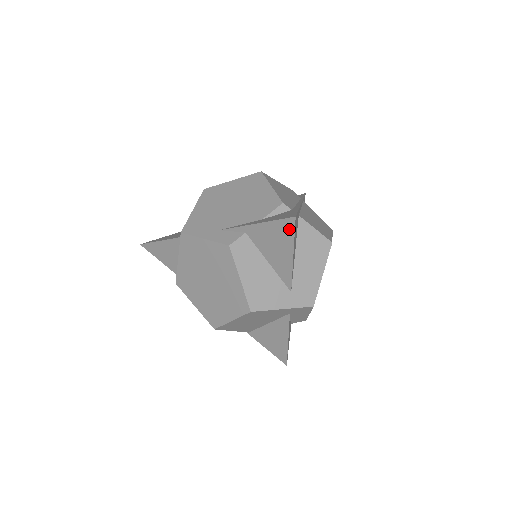
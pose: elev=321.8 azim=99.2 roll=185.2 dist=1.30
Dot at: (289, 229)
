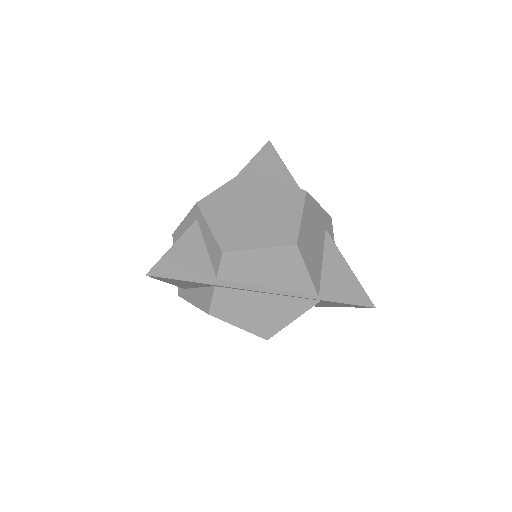
Dot at: (272, 151)
